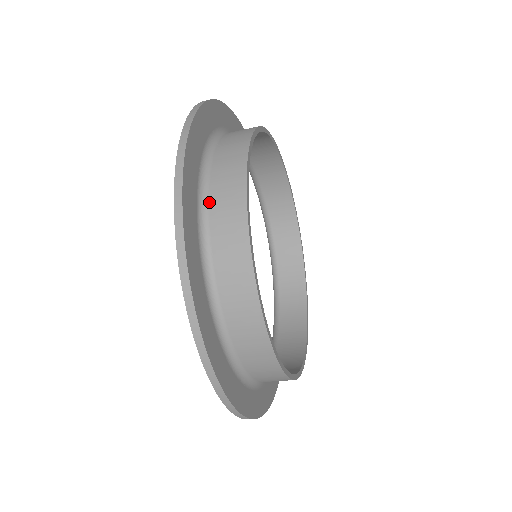
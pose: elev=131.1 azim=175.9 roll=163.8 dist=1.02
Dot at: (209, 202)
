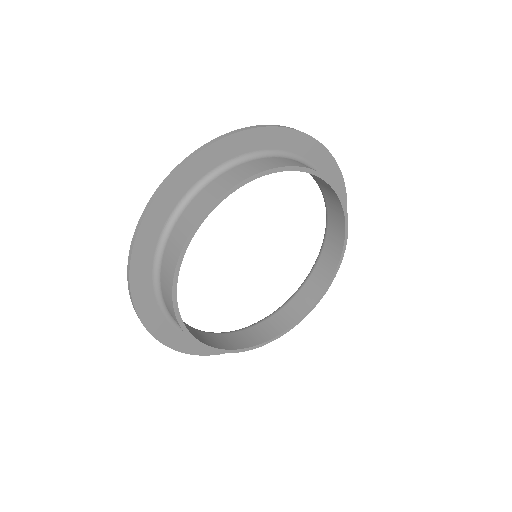
Dot at: (216, 178)
